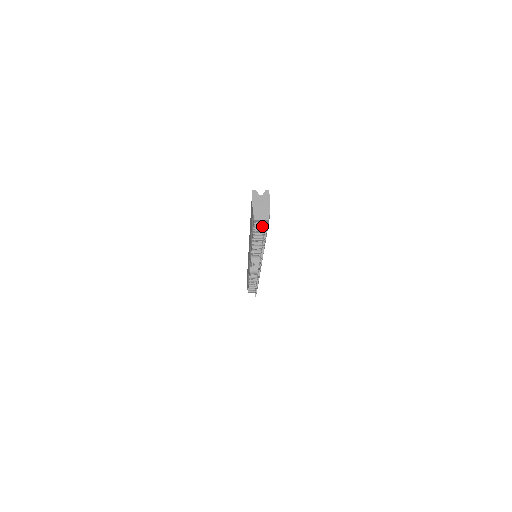
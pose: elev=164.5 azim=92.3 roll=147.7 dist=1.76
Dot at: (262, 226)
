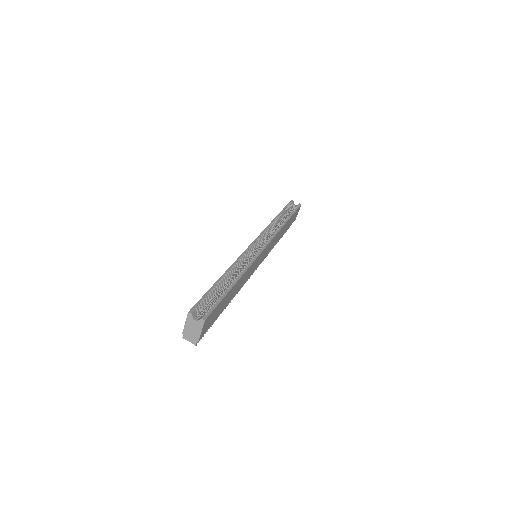
Dot at: occluded
